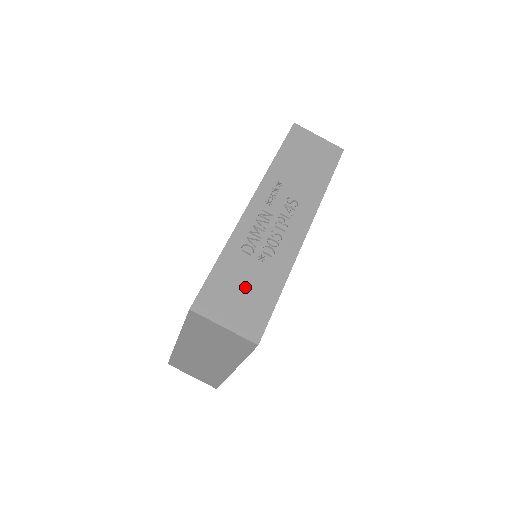
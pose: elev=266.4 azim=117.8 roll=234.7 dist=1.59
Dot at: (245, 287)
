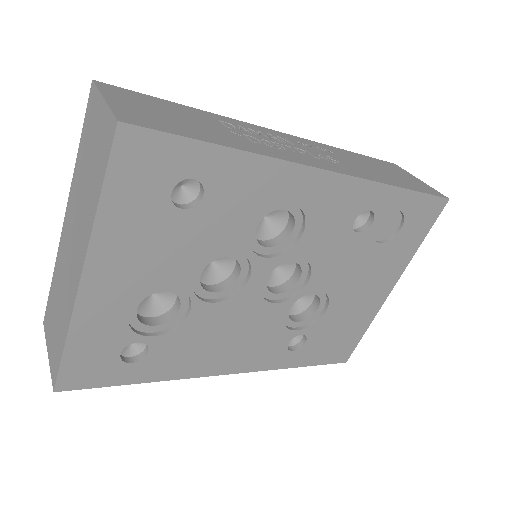
Dot at: (182, 119)
